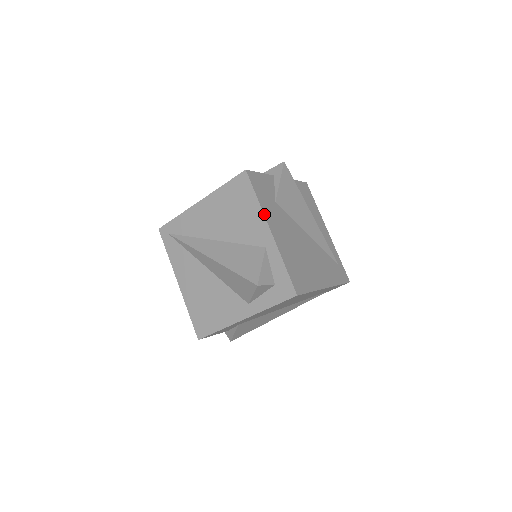
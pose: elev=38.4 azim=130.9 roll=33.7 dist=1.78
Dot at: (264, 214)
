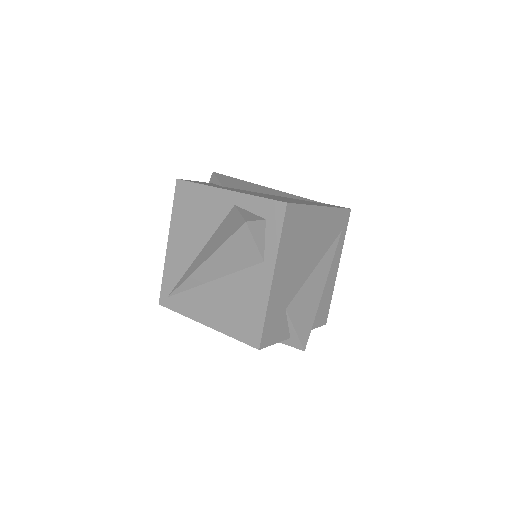
Dot at: (213, 187)
